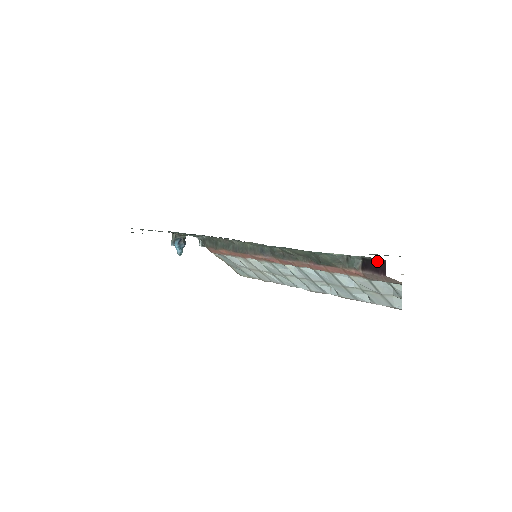
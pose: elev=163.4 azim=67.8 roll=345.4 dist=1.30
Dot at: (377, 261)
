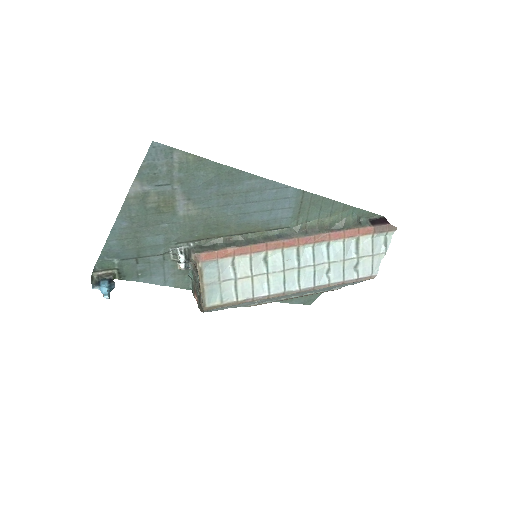
Dot at: (380, 218)
